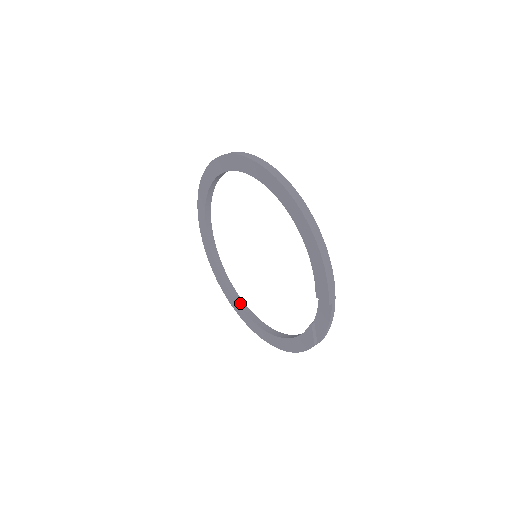
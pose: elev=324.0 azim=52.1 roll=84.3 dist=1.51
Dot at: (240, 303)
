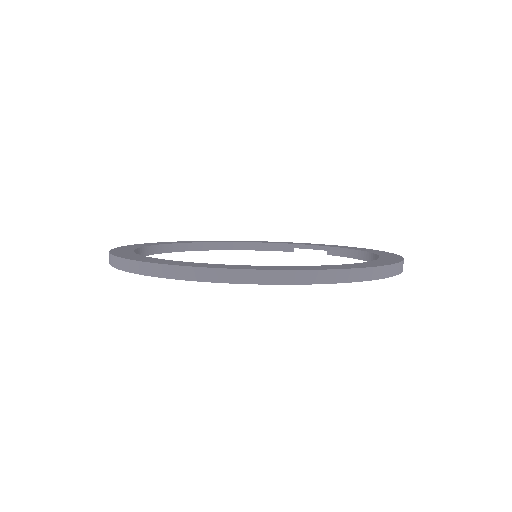
Dot at: (155, 251)
